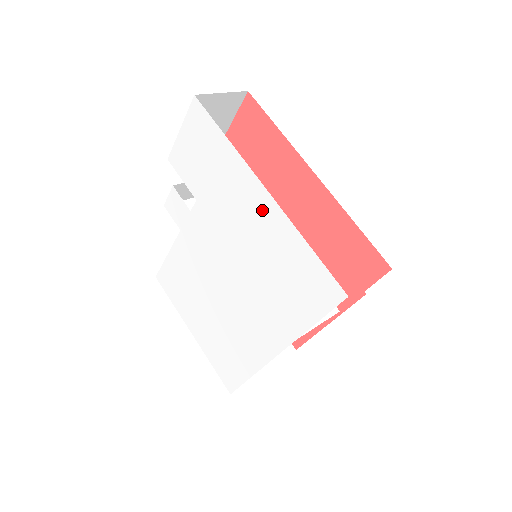
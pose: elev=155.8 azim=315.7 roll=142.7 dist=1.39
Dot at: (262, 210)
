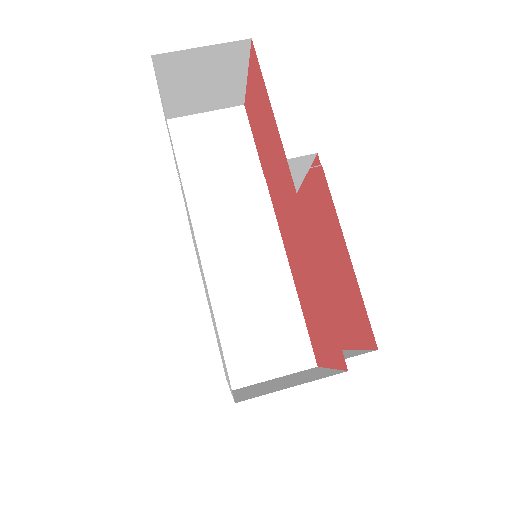
Dot at: occluded
